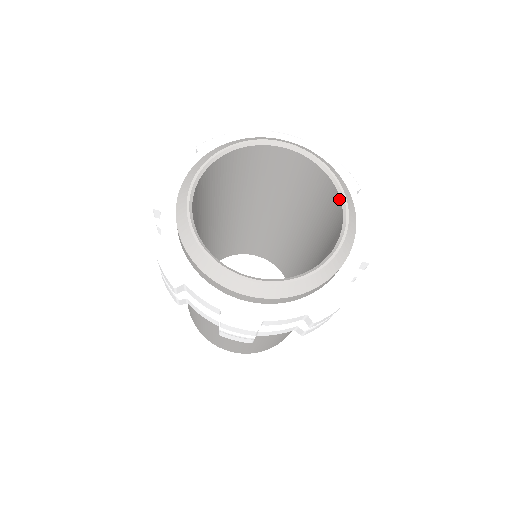
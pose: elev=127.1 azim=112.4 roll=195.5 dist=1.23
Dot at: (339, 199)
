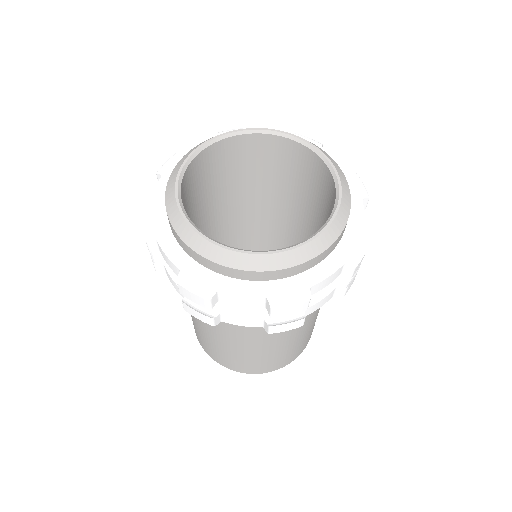
Dot at: (335, 195)
